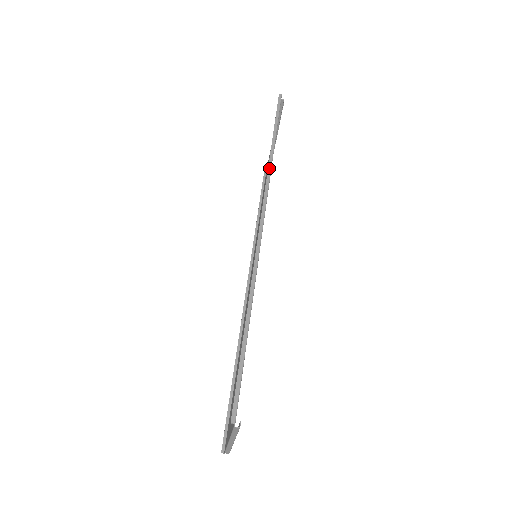
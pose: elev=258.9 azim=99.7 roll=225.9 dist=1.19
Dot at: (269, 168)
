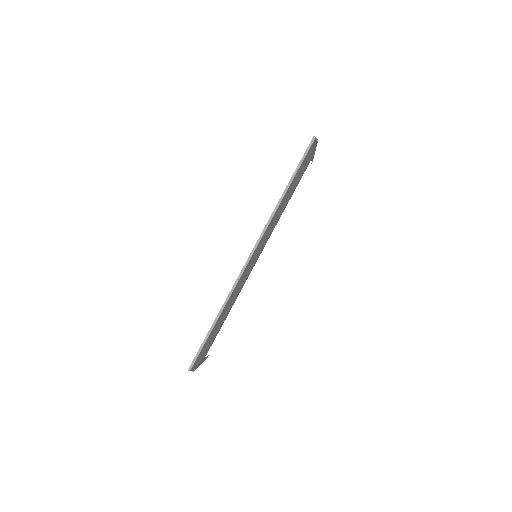
Dot at: (274, 211)
